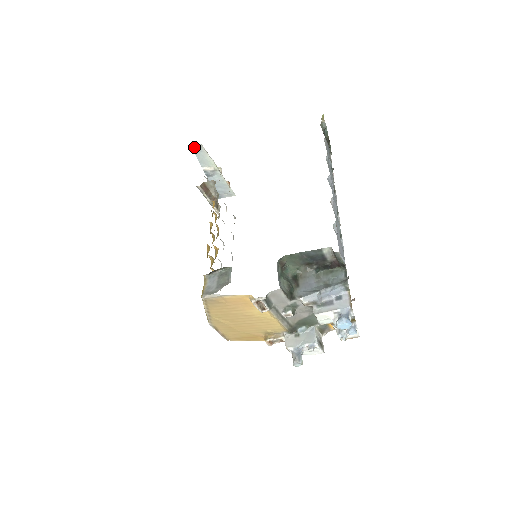
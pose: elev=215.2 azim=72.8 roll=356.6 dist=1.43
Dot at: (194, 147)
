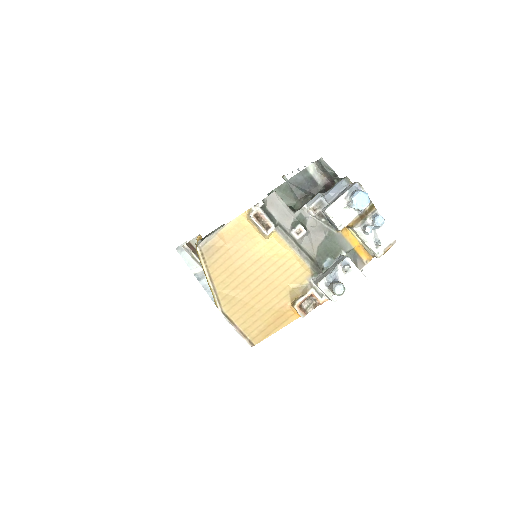
Dot at: (178, 248)
